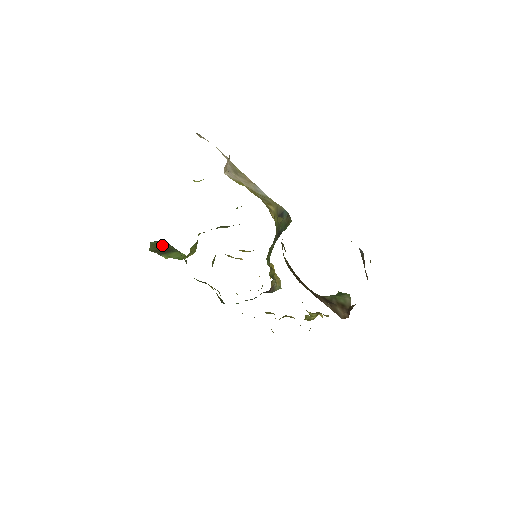
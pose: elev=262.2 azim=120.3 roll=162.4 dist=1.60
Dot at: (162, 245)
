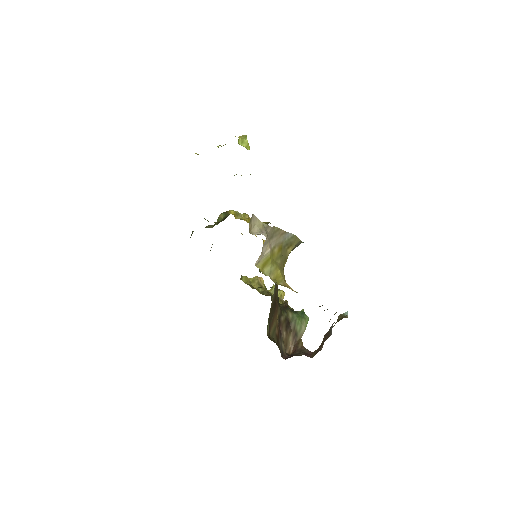
Dot at: occluded
